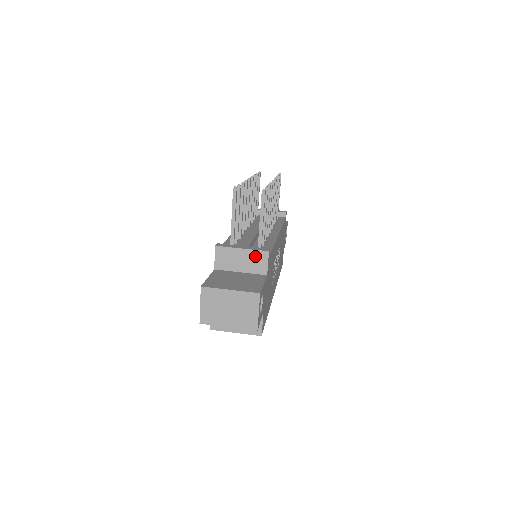
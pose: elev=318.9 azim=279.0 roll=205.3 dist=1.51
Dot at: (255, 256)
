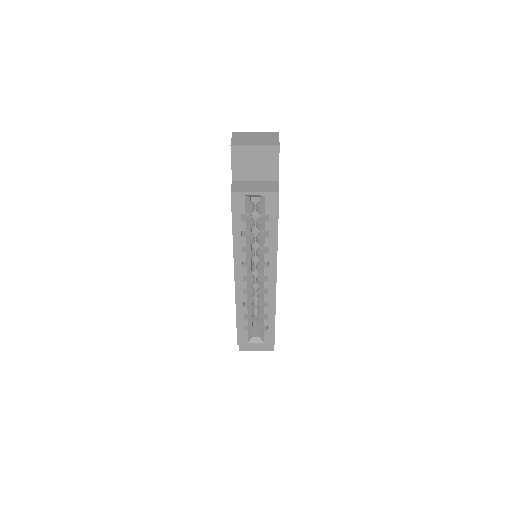
Dot at: occluded
